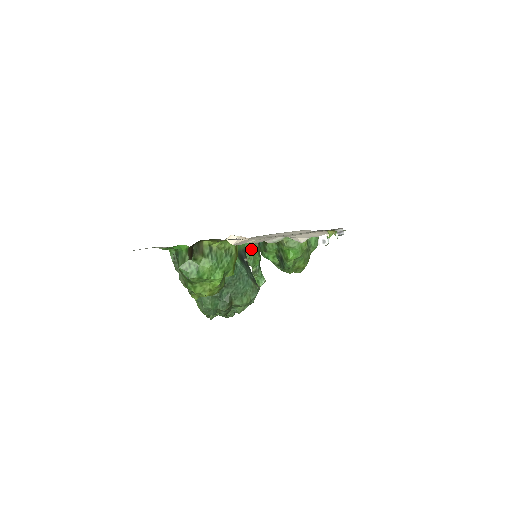
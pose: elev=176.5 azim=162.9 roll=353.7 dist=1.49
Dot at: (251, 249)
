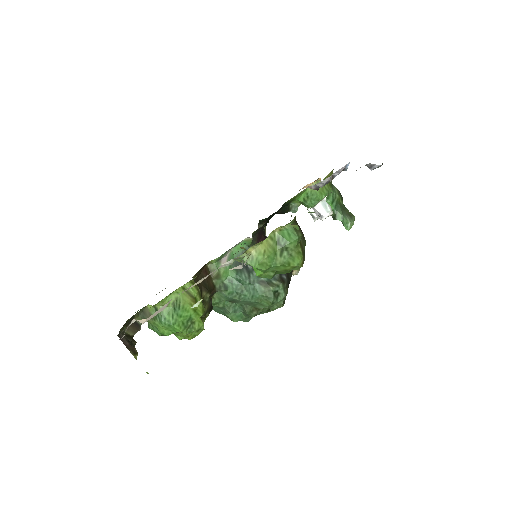
Dot at: (309, 200)
